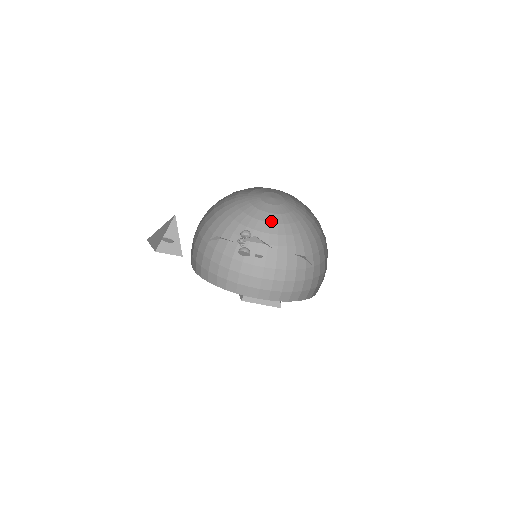
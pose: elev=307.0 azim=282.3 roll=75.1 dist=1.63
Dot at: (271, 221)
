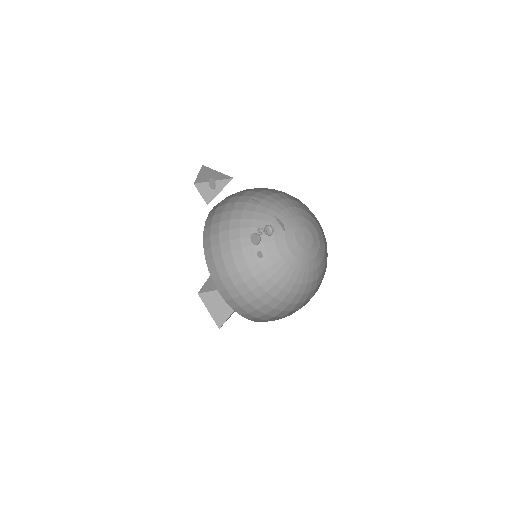
Dot at: (284, 257)
